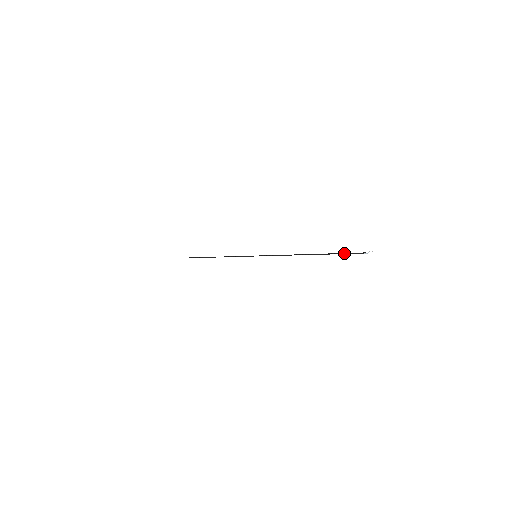
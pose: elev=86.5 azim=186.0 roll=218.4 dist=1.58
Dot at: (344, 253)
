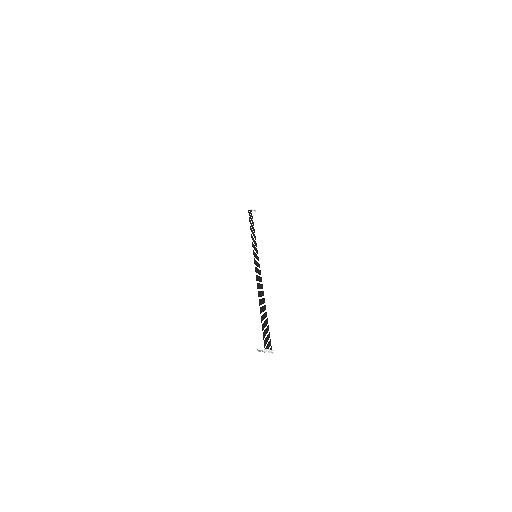
Dot at: (262, 328)
